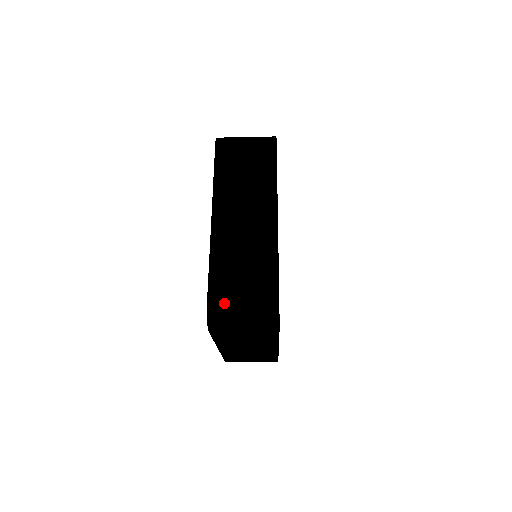
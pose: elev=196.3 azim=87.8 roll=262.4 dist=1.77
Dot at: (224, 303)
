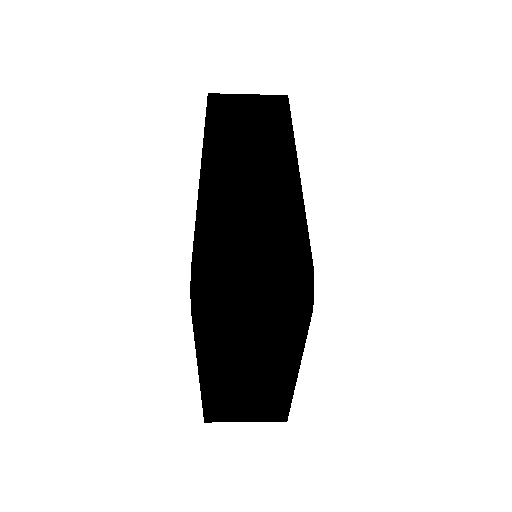
Dot at: (221, 260)
